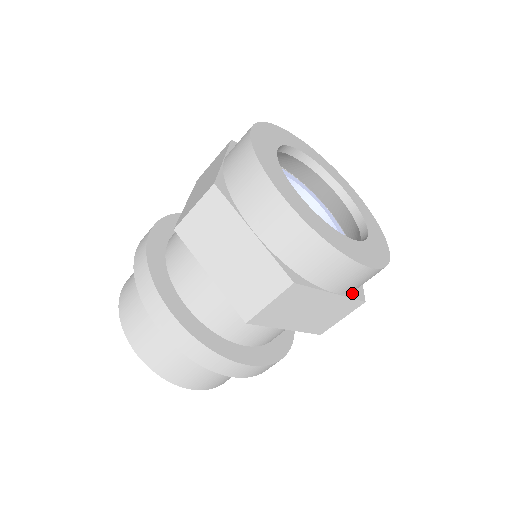
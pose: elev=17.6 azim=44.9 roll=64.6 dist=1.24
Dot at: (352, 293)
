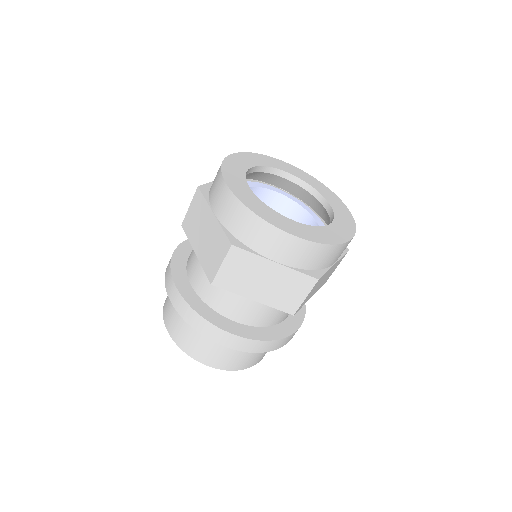
Dot at: (304, 270)
